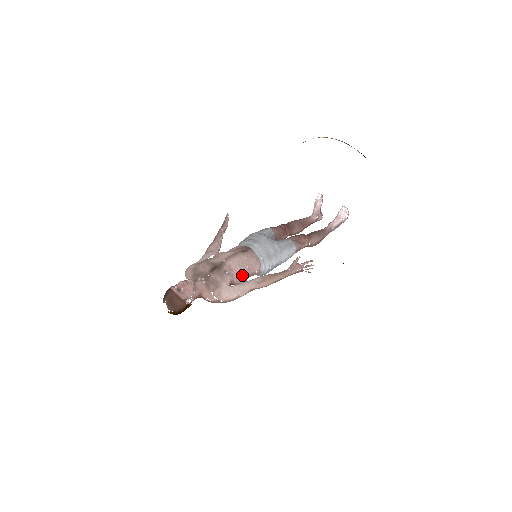
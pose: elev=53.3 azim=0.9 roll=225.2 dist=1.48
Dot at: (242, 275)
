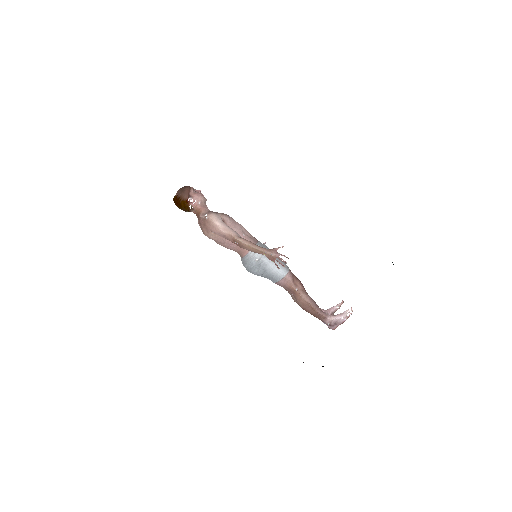
Dot at: occluded
